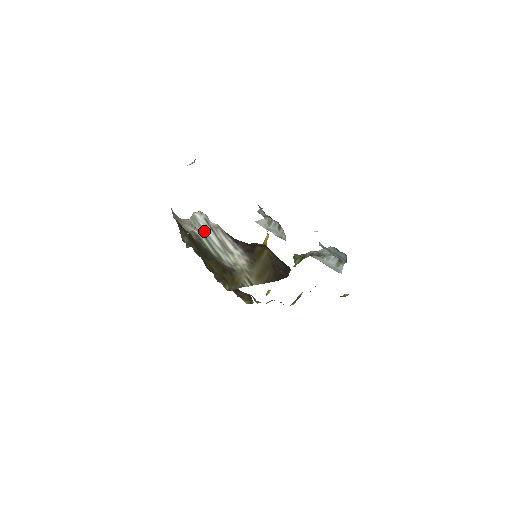
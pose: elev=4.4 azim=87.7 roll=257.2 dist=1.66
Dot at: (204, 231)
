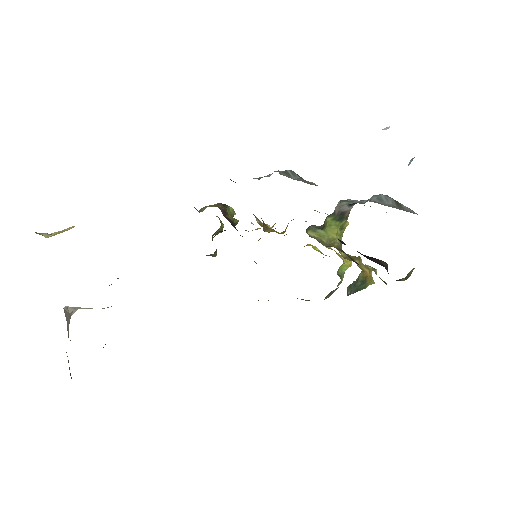
Dot at: occluded
